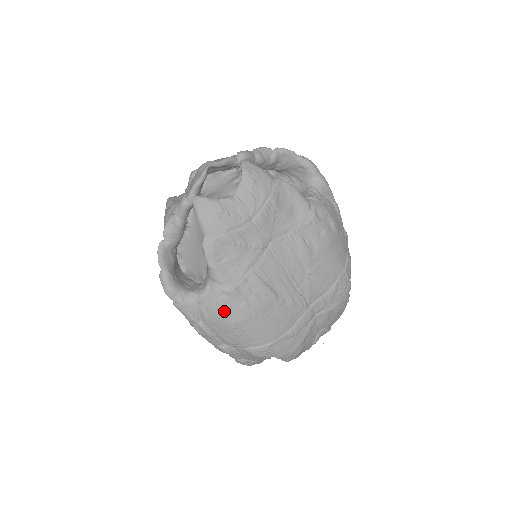
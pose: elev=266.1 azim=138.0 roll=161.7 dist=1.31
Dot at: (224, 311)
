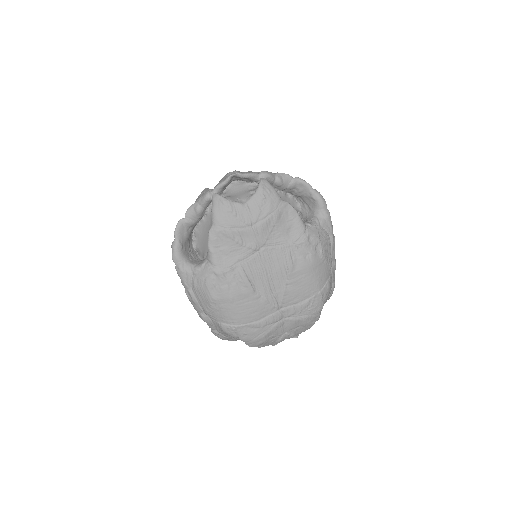
Dot at: (209, 286)
